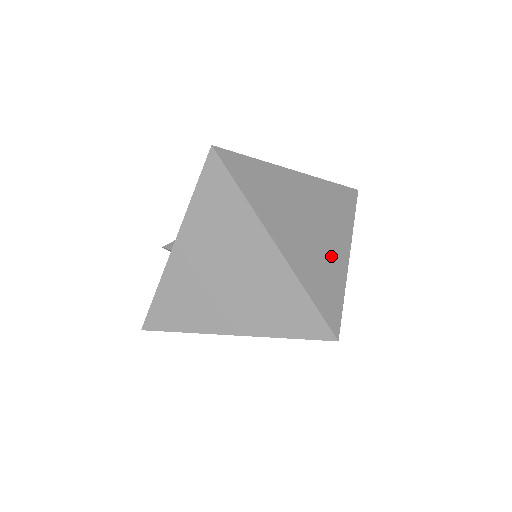
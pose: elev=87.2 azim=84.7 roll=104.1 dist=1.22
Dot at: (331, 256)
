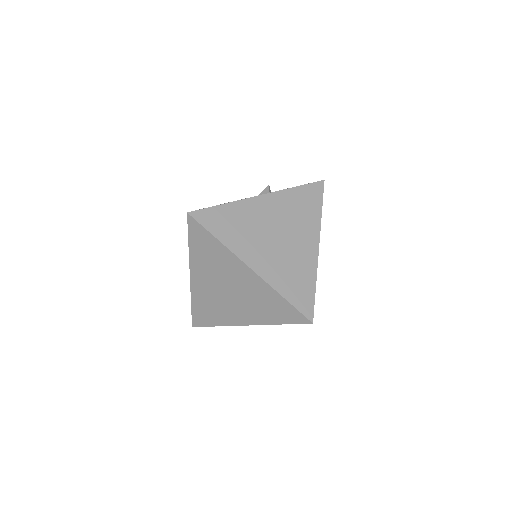
Dot at: (301, 256)
